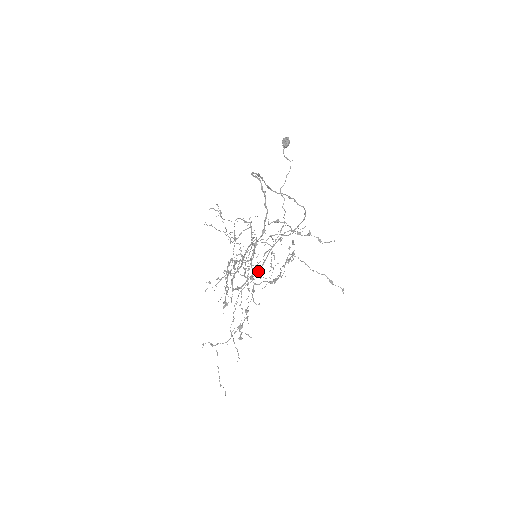
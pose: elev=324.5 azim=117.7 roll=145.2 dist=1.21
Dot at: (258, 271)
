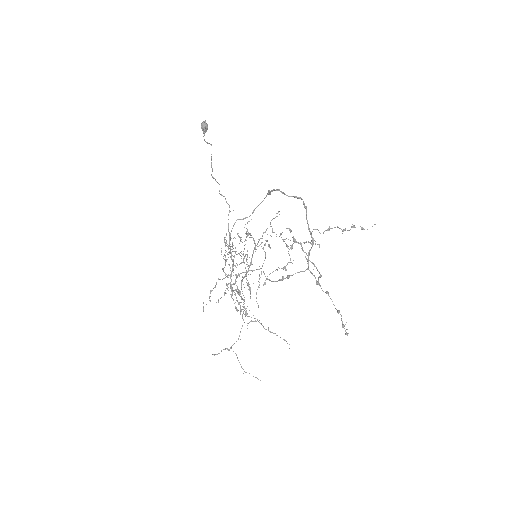
Dot at: occluded
